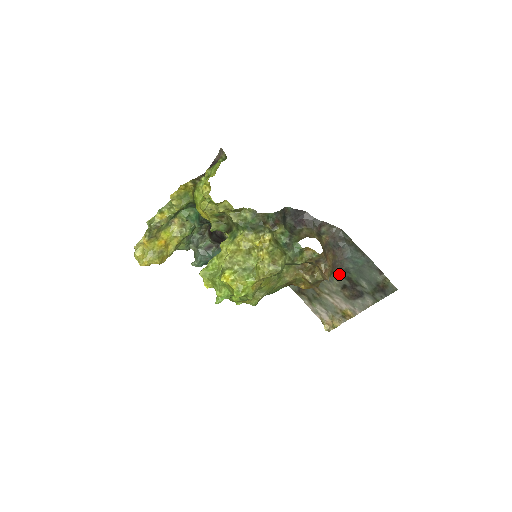
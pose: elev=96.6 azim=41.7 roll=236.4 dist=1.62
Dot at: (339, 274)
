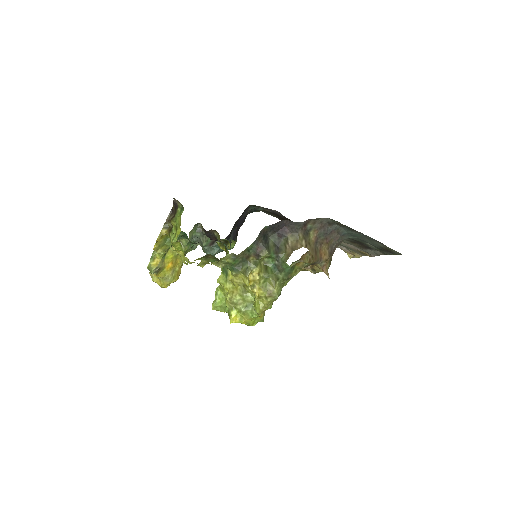
Dot at: occluded
